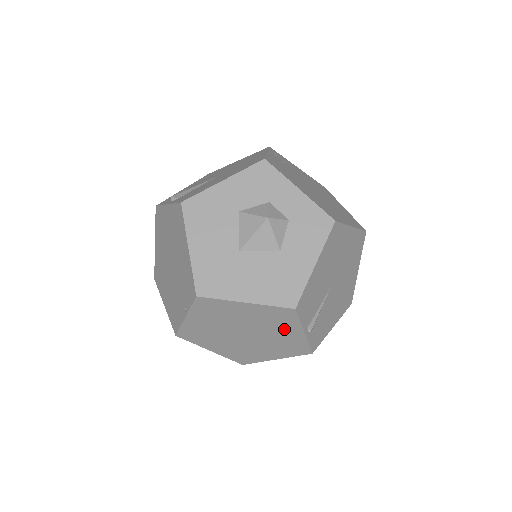
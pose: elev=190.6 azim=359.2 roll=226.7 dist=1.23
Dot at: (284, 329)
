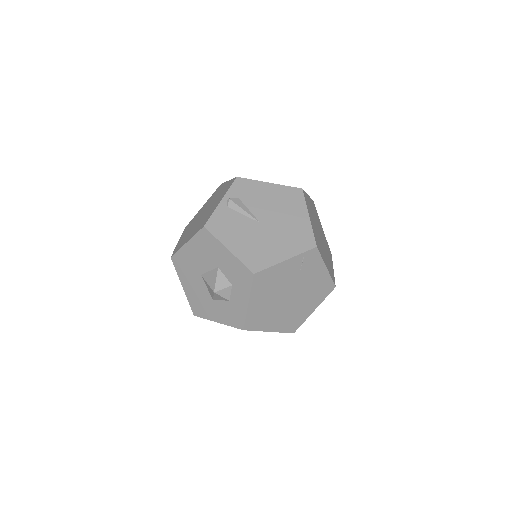
Dot at: occluded
